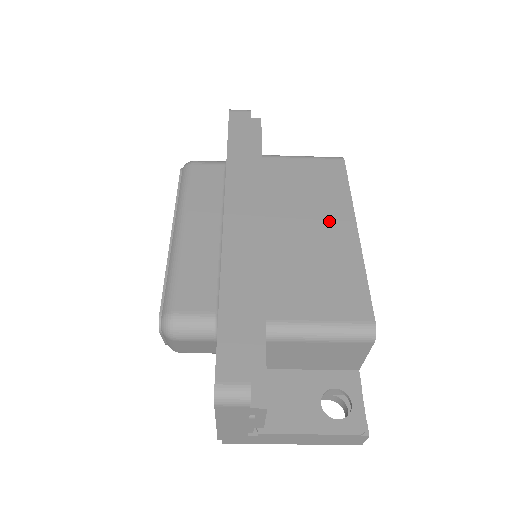
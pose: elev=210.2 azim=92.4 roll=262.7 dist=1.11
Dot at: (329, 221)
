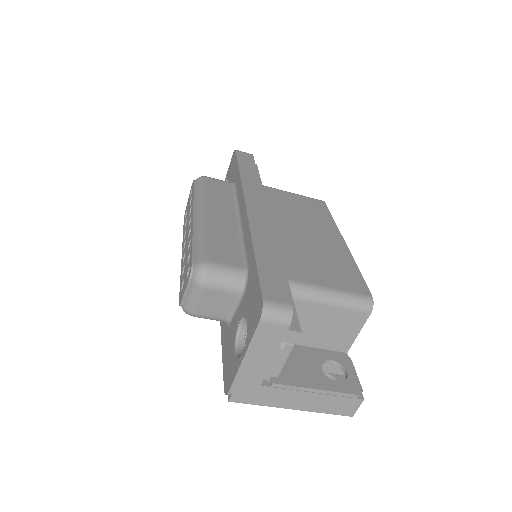
Dot at: (323, 232)
